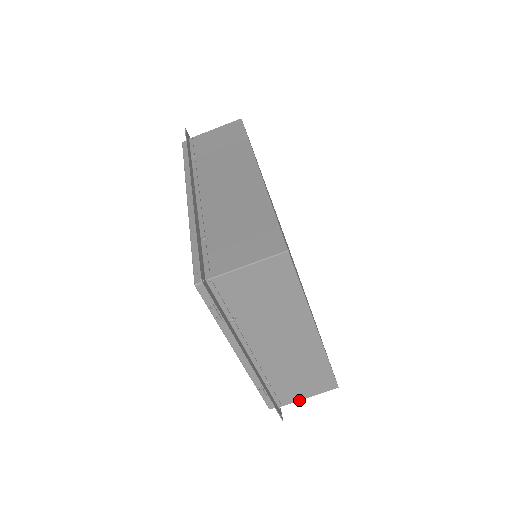
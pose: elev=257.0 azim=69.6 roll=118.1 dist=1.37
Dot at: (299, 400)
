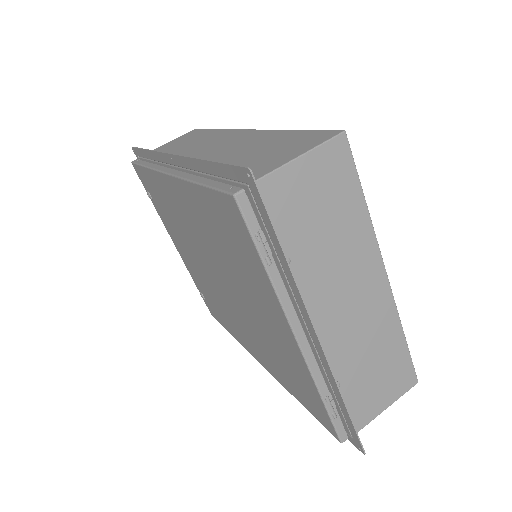
Dot at: (376, 416)
